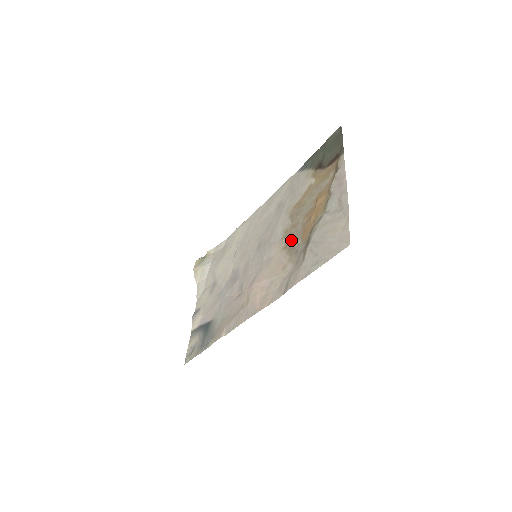
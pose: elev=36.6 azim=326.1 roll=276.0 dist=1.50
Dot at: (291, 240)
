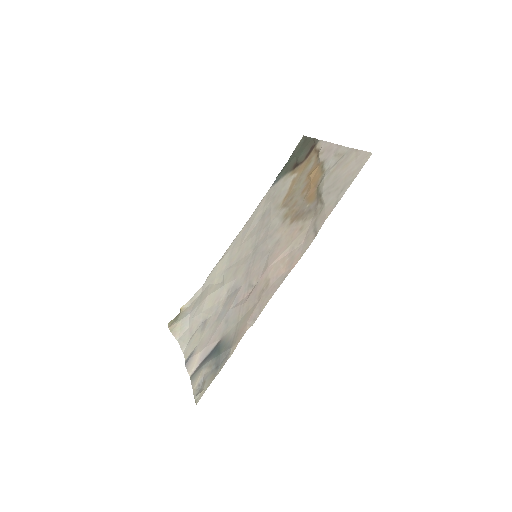
Dot at: (296, 213)
